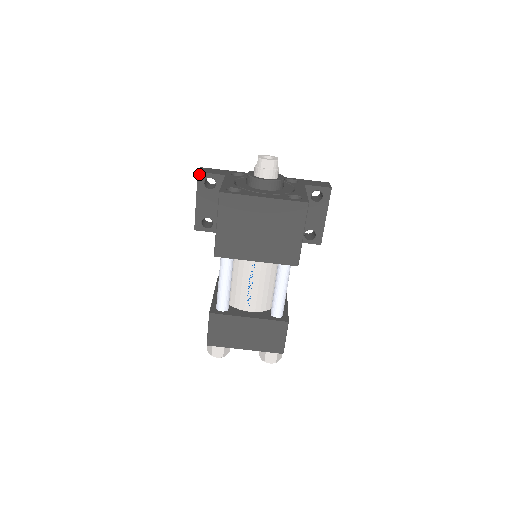
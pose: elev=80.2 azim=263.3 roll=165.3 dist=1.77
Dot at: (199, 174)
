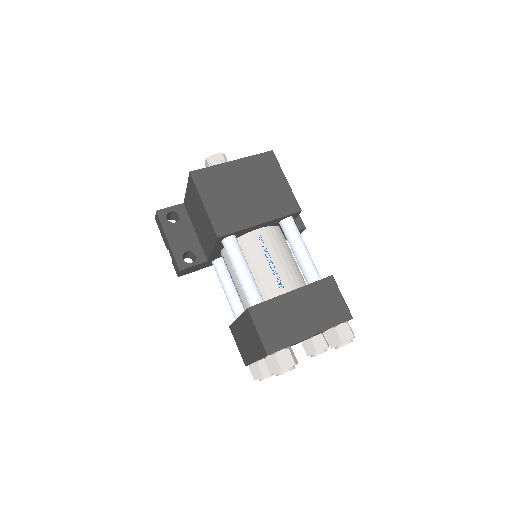
Dot at: (158, 212)
